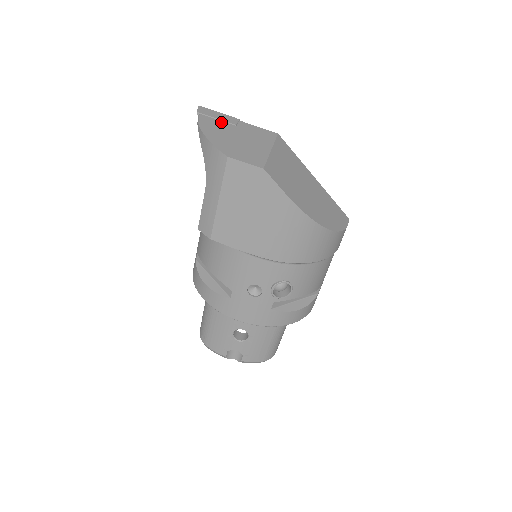
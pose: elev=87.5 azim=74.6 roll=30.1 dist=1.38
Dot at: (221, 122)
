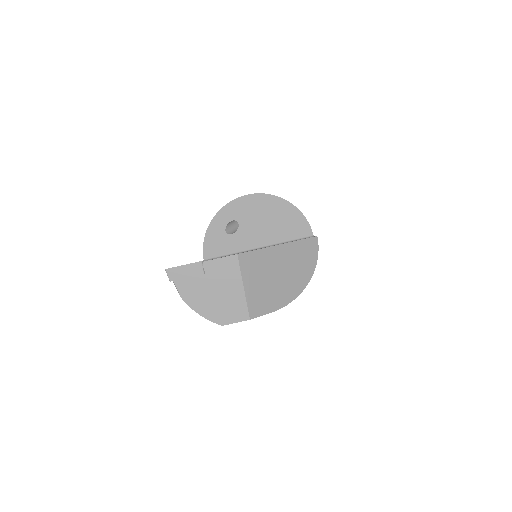
Dot at: (193, 279)
